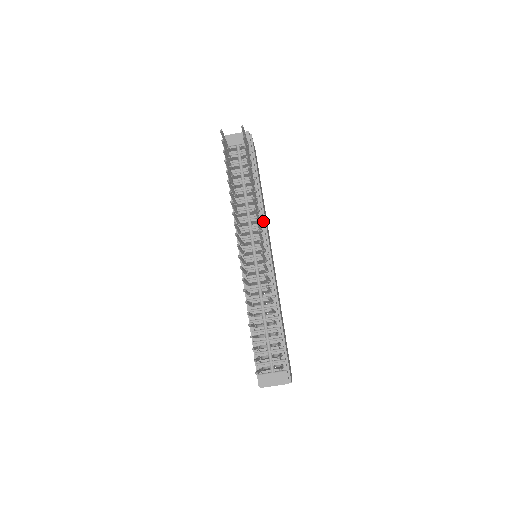
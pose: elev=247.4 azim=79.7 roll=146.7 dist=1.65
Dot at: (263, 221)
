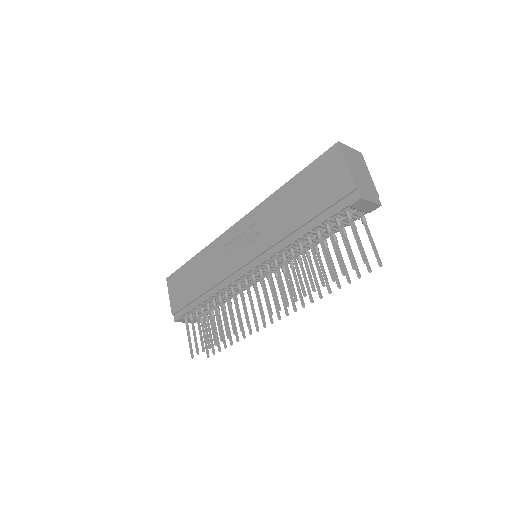
Dot at: occluded
